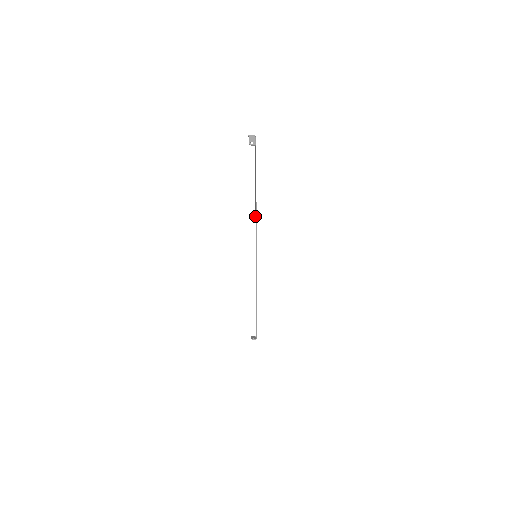
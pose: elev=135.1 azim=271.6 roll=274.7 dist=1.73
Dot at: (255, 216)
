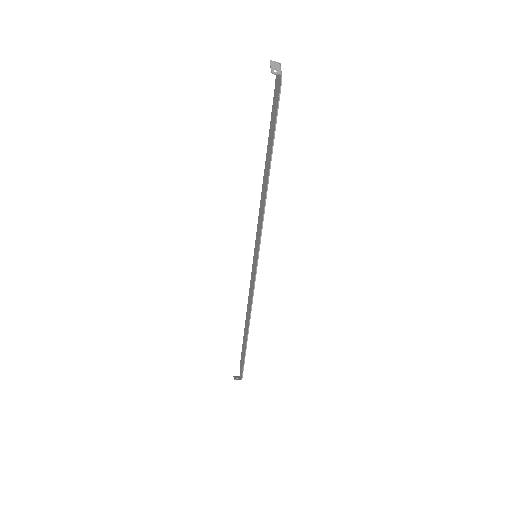
Dot at: (261, 195)
